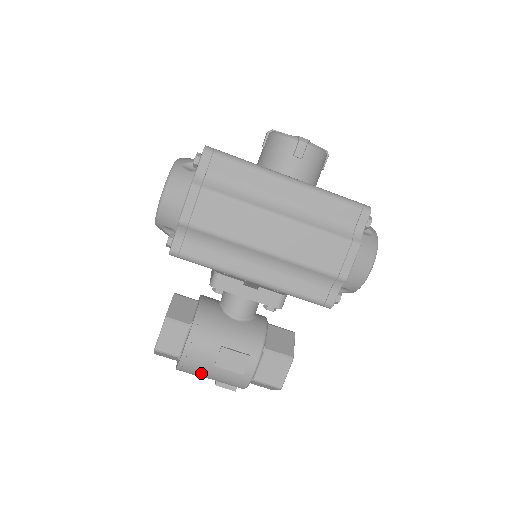
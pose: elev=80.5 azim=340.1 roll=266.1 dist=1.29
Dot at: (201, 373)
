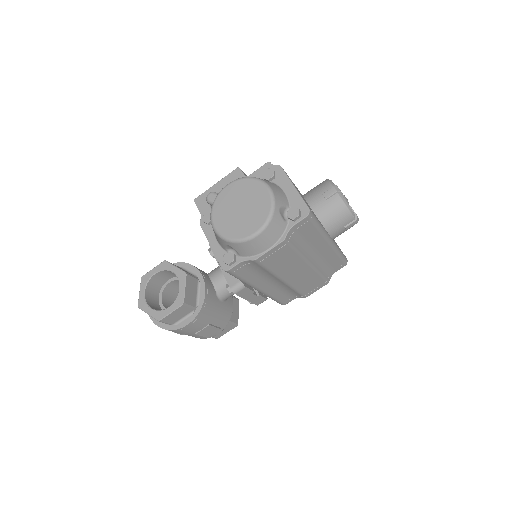
Dot at: occluded
